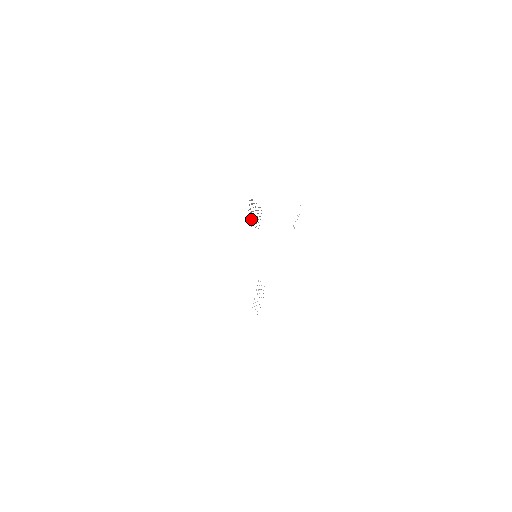
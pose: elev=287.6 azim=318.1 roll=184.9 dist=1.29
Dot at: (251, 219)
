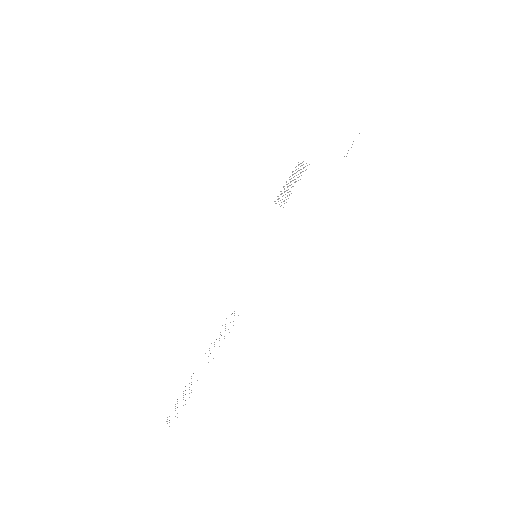
Dot at: occluded
